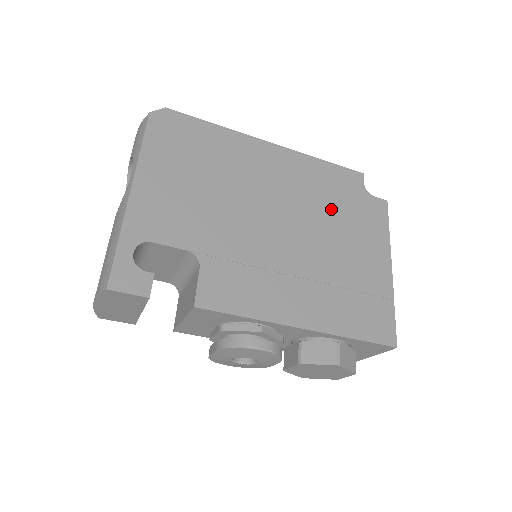
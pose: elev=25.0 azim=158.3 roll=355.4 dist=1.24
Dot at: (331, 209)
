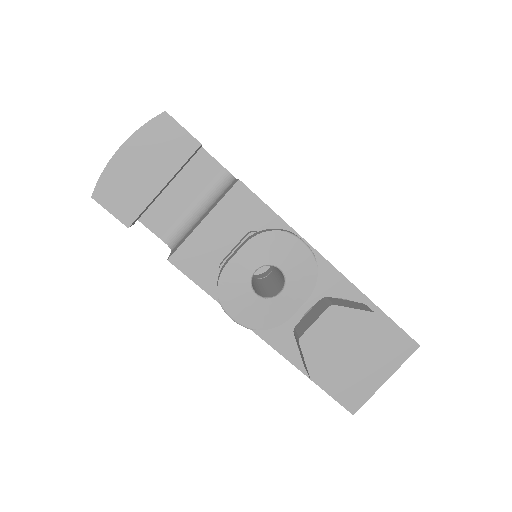
Dot at: occluded
